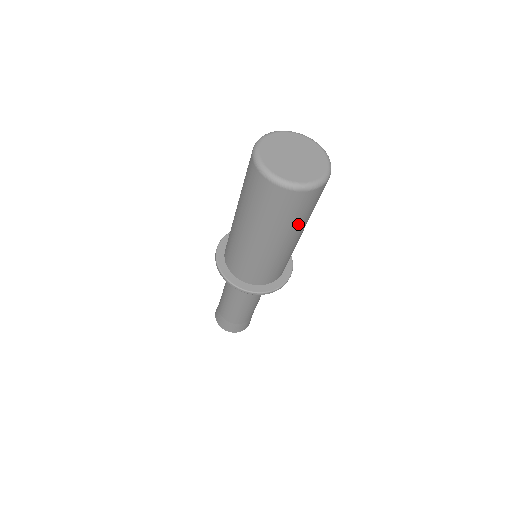
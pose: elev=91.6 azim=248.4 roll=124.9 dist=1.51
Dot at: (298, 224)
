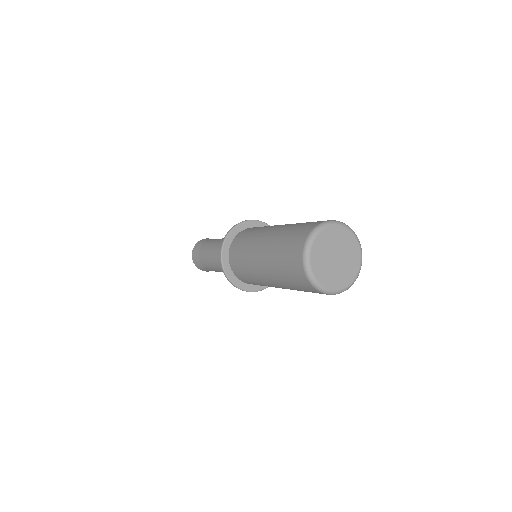
Dot at: occluded
